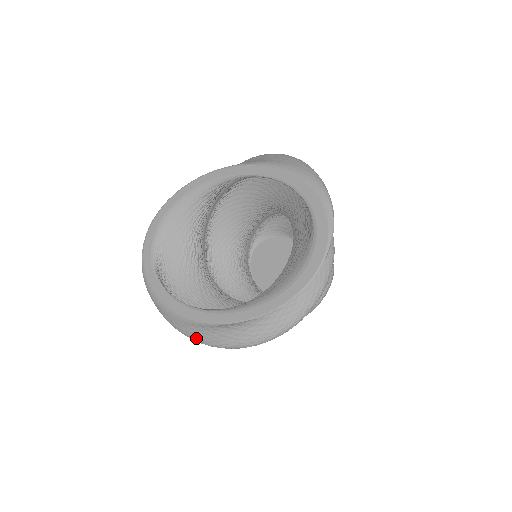
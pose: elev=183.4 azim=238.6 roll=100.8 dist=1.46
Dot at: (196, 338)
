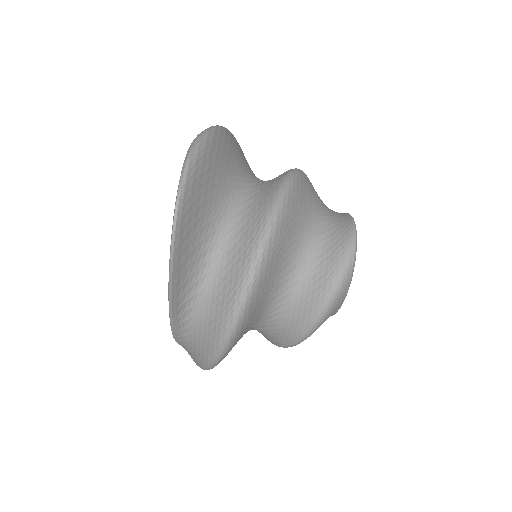
Dot at: occluded
